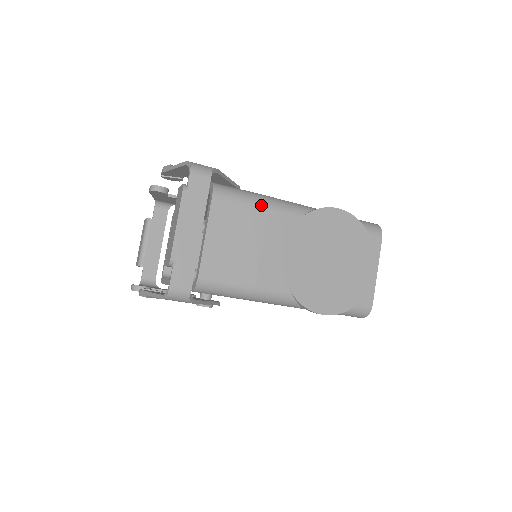
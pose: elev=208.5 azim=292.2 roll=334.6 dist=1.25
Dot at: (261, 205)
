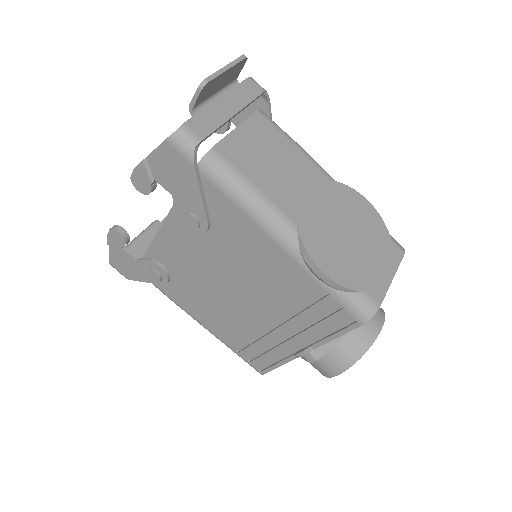
Dot at: (297, 145)
